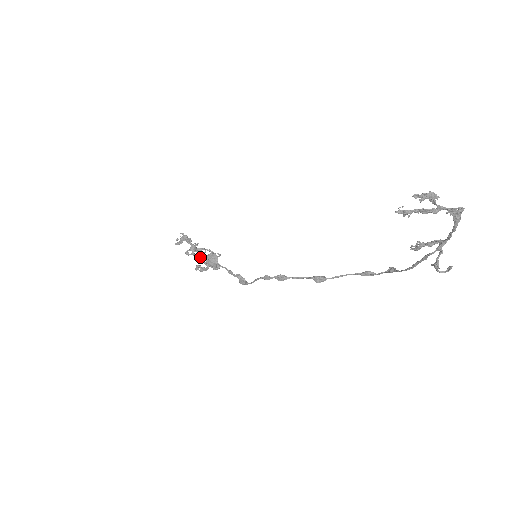
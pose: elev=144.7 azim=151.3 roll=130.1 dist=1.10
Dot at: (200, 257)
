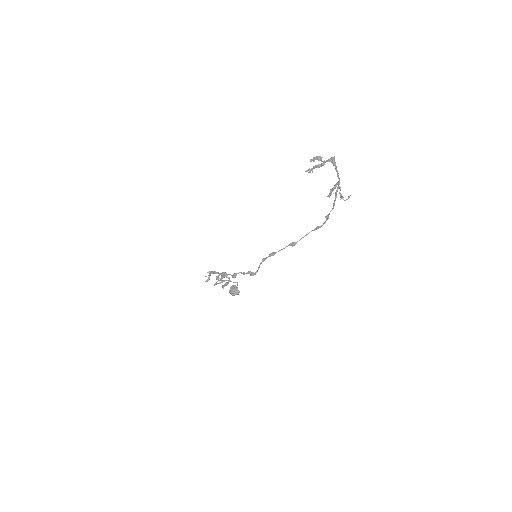
Dot at: (223, 275)
